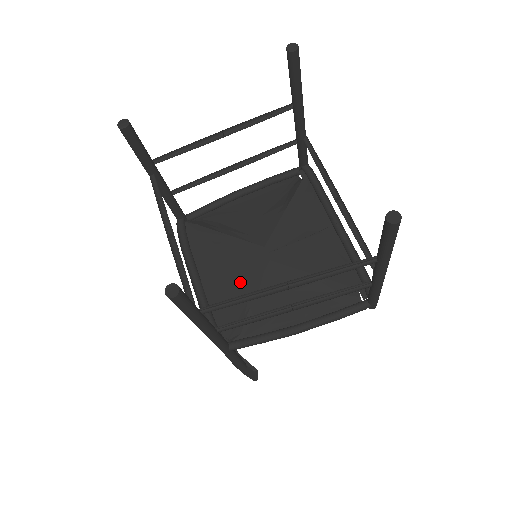
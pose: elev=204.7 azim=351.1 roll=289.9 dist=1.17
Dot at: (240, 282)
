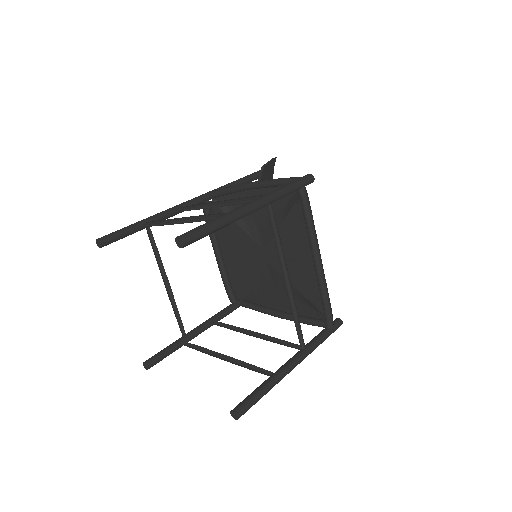
Dot at: (247, 268)
